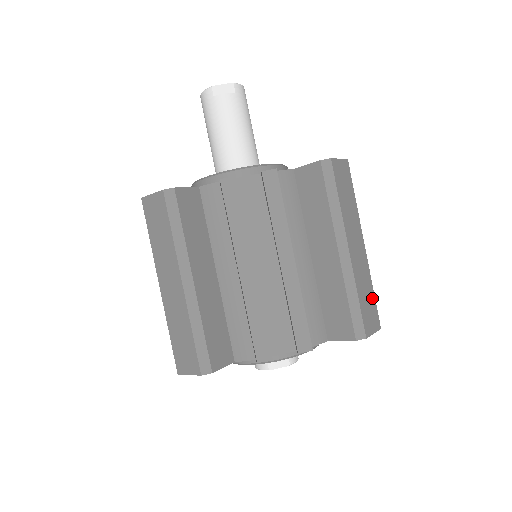
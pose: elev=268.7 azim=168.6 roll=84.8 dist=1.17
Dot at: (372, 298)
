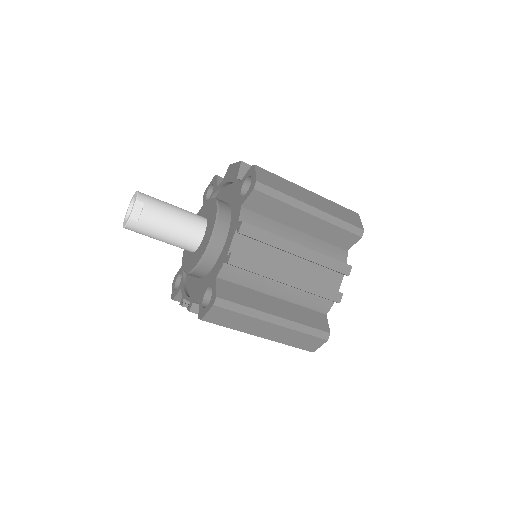
Dot at: (342, 208)
